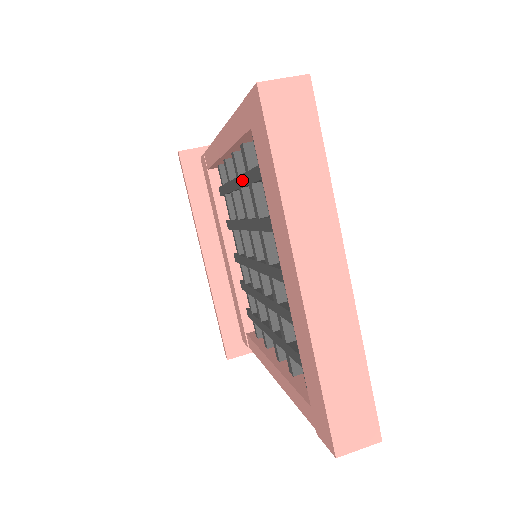
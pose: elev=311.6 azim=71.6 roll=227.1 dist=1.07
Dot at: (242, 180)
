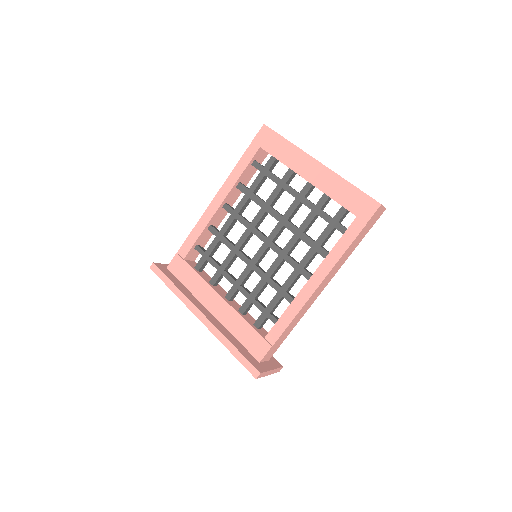
Dot at: (240, 205)
